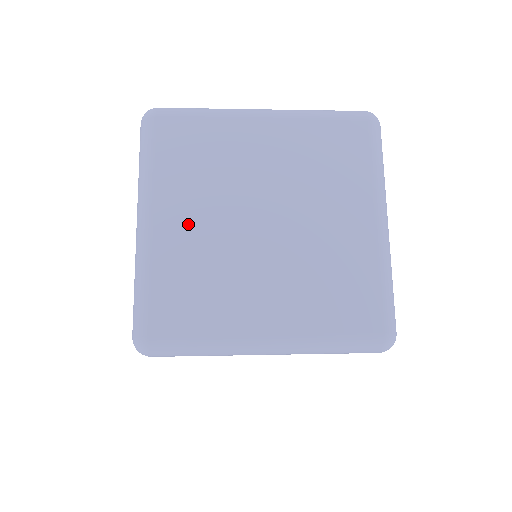
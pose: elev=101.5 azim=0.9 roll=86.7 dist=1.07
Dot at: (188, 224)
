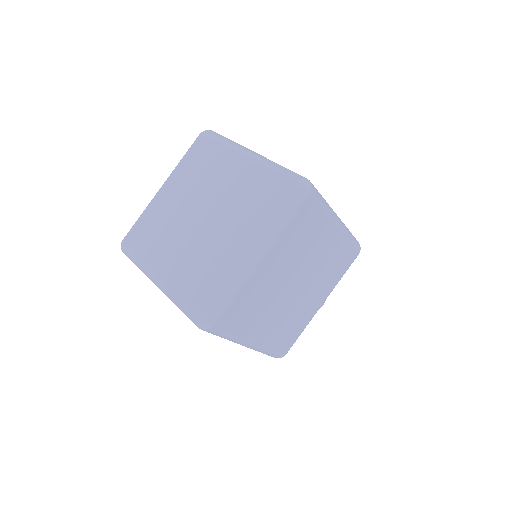
Dot at: (173, 198)
